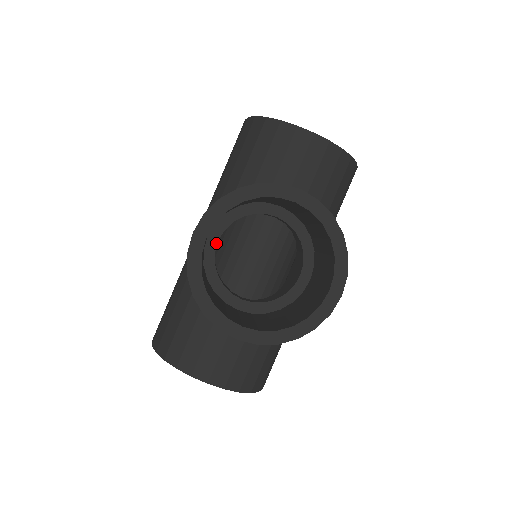
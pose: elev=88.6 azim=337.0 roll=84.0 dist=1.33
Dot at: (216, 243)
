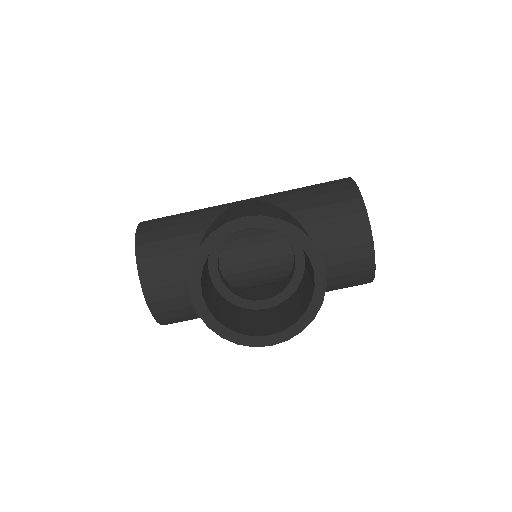
Dot at: occluded
